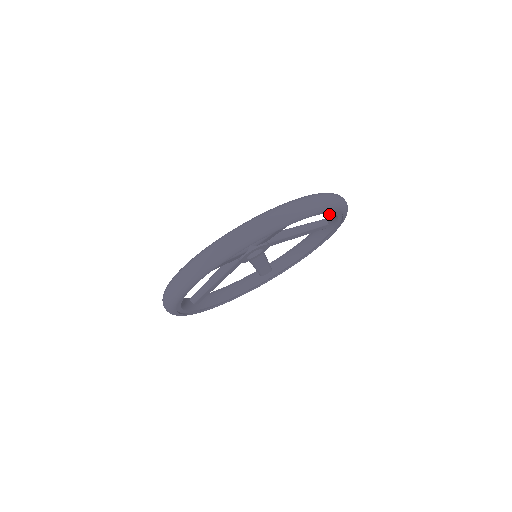
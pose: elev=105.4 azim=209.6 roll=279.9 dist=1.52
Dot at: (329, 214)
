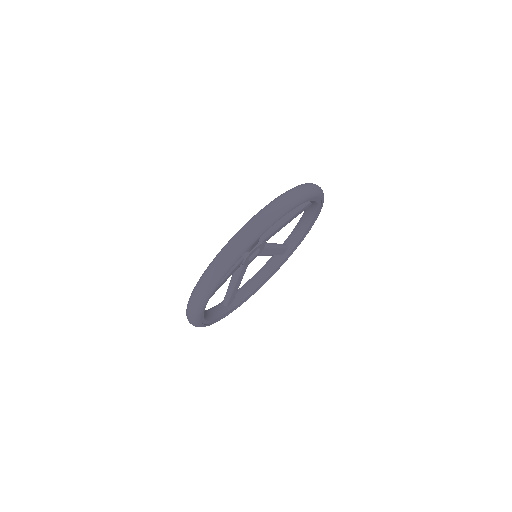
Dot at: (294, 234)
